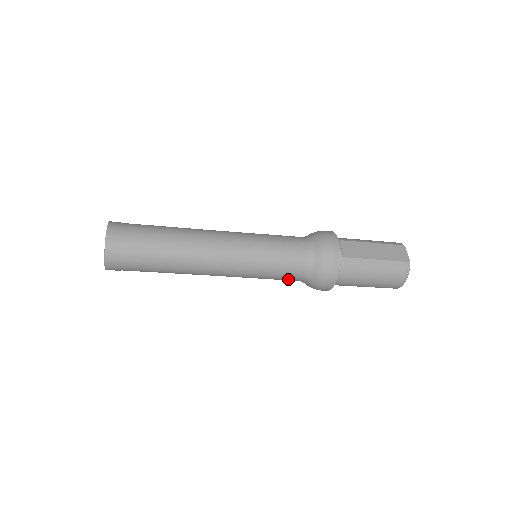
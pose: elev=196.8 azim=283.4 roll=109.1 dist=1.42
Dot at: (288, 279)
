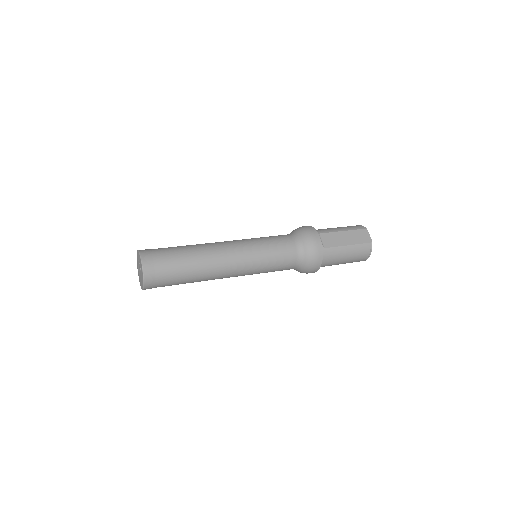
Dot at: occluded
